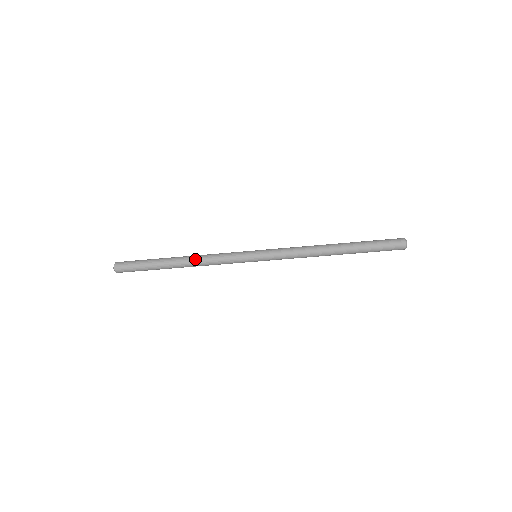
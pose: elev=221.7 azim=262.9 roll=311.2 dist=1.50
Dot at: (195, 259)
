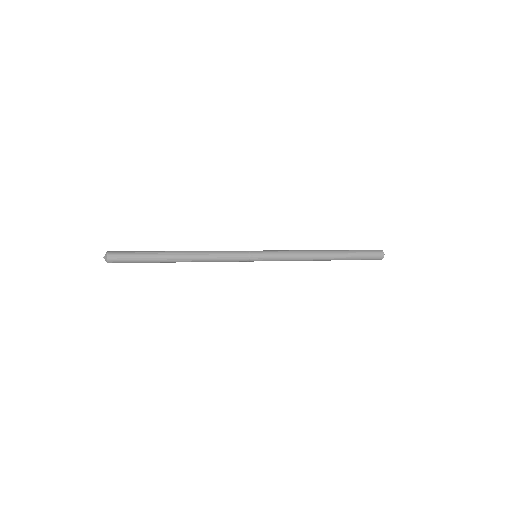
Dot at: occluded
